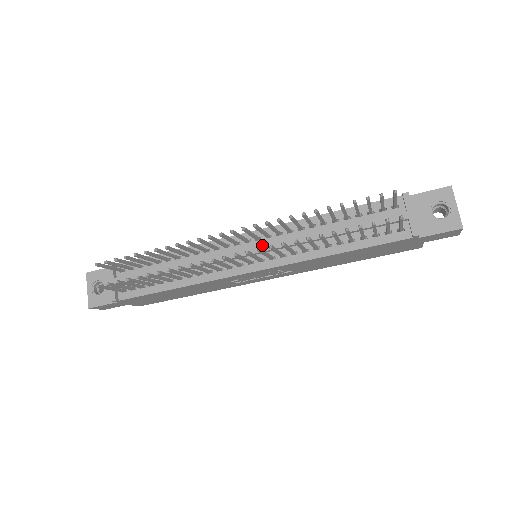
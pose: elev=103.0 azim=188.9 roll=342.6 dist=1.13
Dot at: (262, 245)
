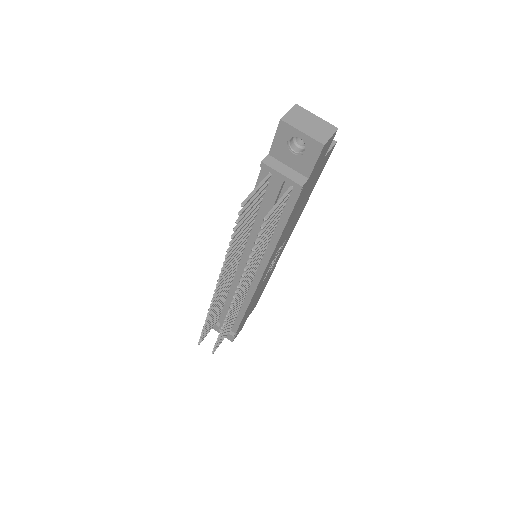
Dot at: (244, 263)
